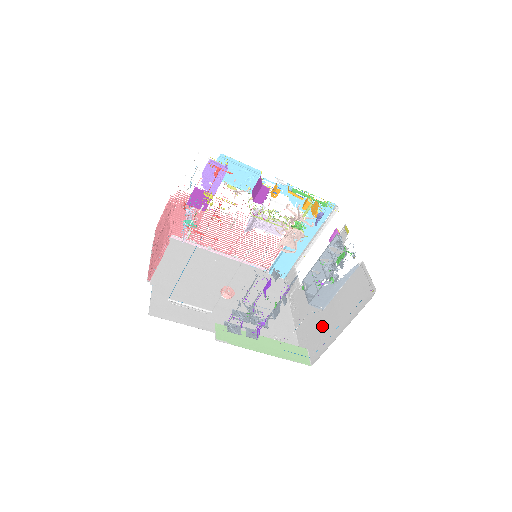
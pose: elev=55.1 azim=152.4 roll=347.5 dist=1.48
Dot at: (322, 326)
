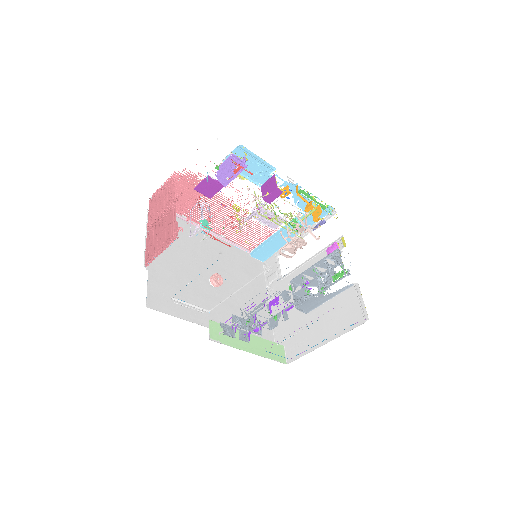
Dot at: (303, 329)
